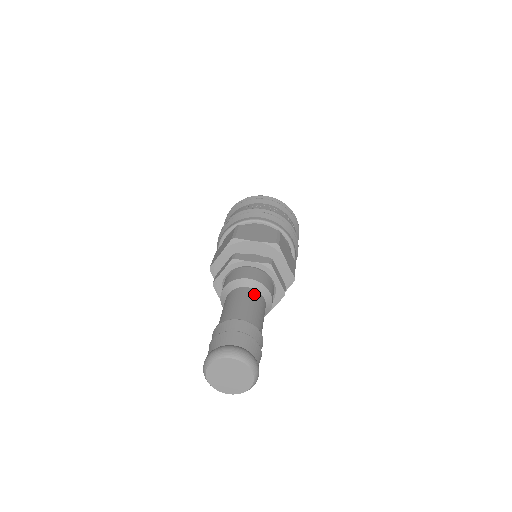
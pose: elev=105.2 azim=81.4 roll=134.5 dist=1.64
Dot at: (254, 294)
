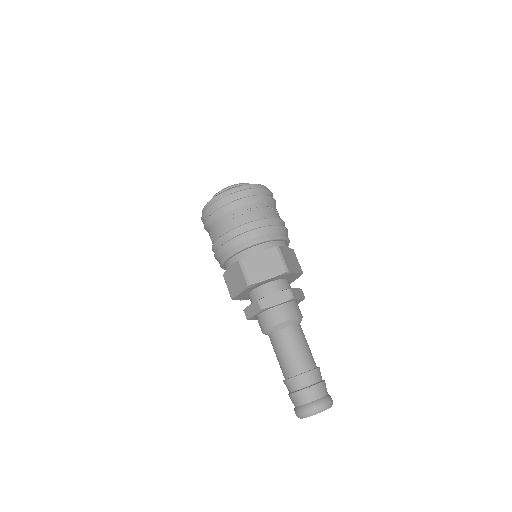
Dot at: (294, 332)
